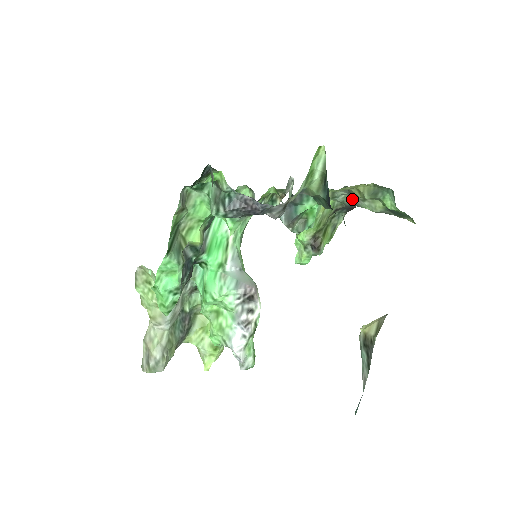
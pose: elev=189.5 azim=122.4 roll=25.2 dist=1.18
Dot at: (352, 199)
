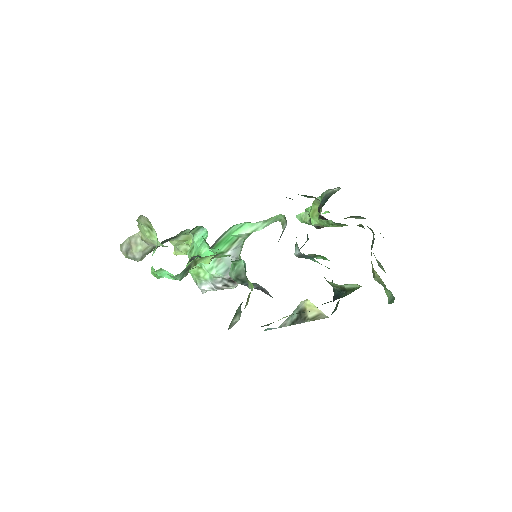
Dot at: (372, 242)
